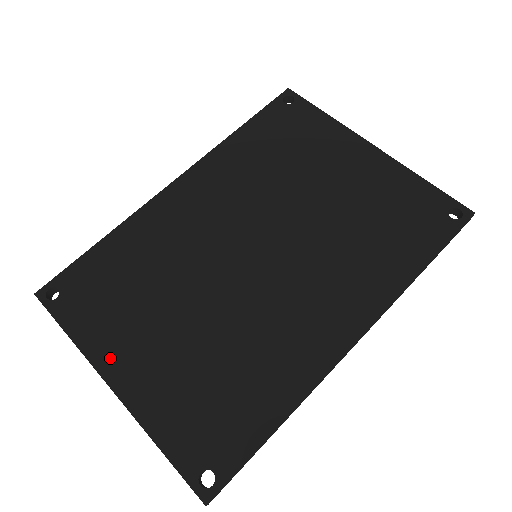
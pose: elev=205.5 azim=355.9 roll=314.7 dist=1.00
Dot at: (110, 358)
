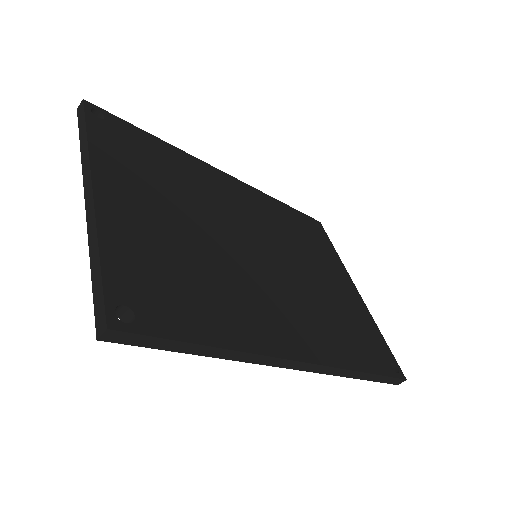
Dot at: (109, 177)
